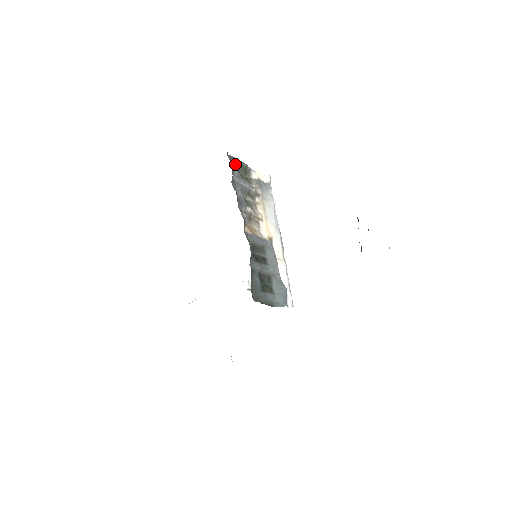
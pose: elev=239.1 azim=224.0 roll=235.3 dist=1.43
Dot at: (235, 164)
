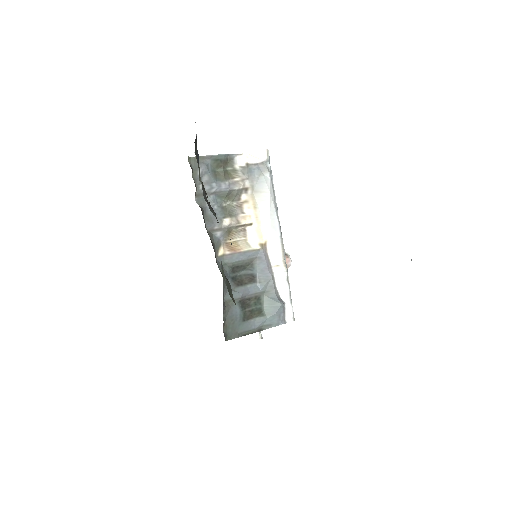
Dot at: (203, 166)
